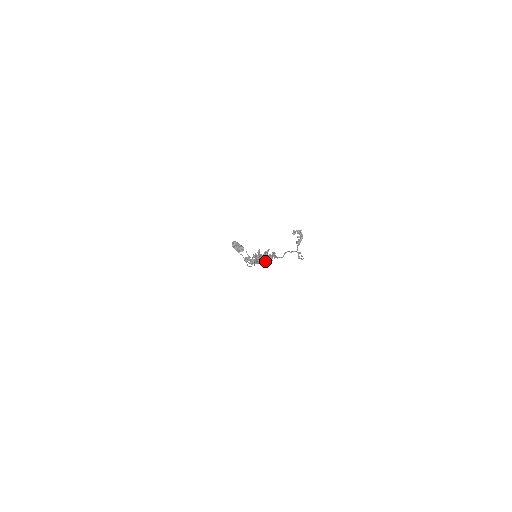
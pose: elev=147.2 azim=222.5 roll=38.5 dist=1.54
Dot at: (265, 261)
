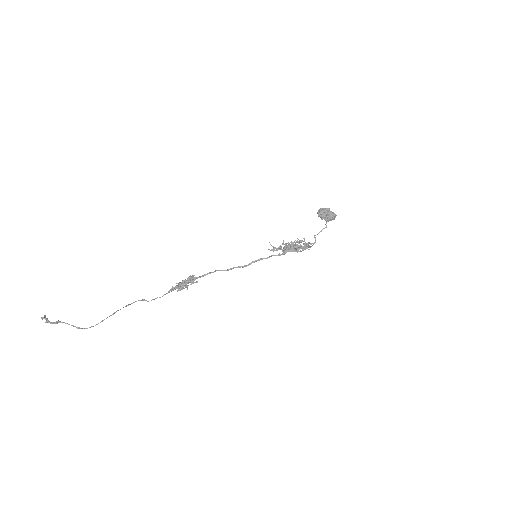
Dot at: (187, 287)
